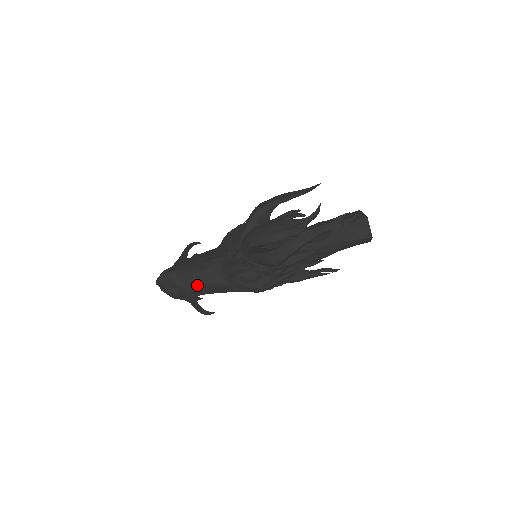
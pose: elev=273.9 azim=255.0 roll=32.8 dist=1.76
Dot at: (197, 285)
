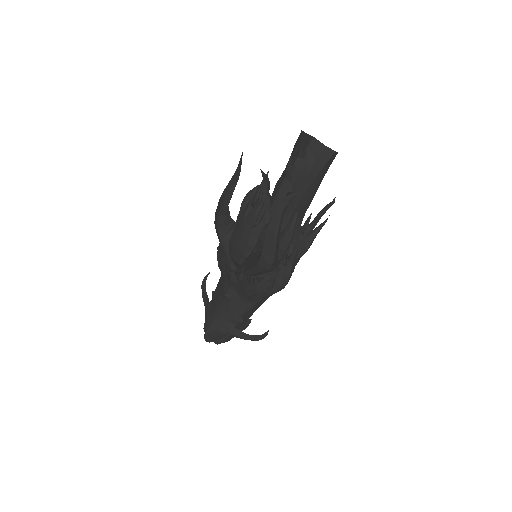
Dot at: (235, 322)
